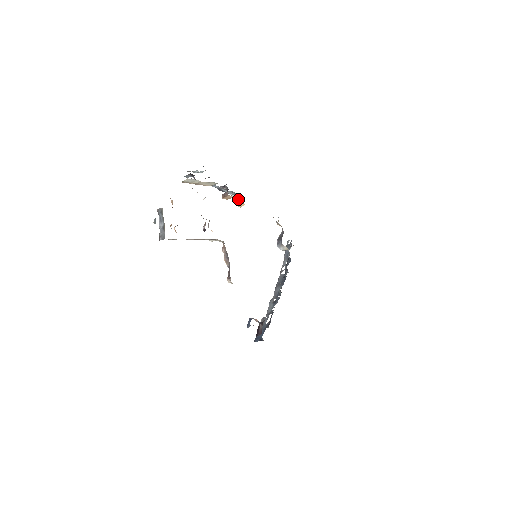
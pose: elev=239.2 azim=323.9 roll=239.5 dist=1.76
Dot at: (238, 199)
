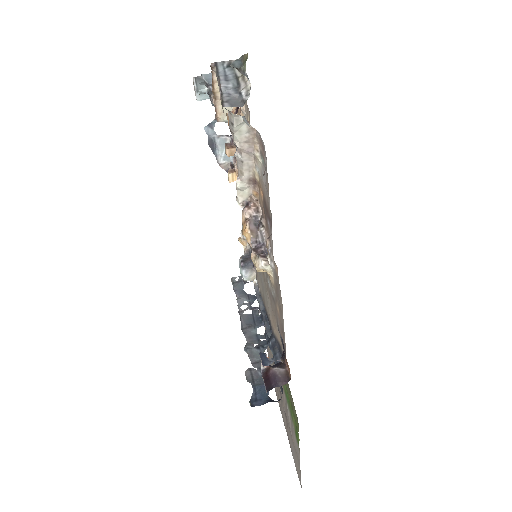
Dot at: (232, 168)
